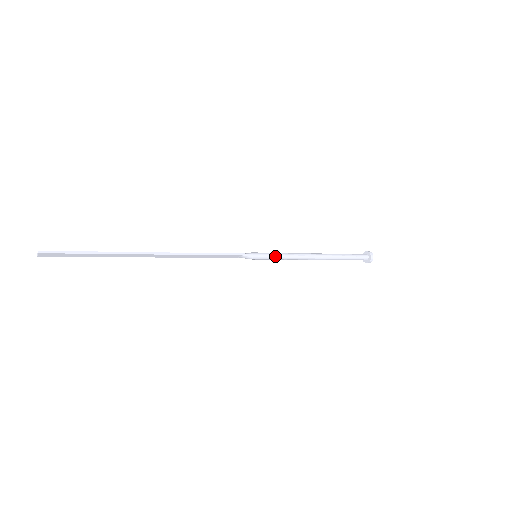
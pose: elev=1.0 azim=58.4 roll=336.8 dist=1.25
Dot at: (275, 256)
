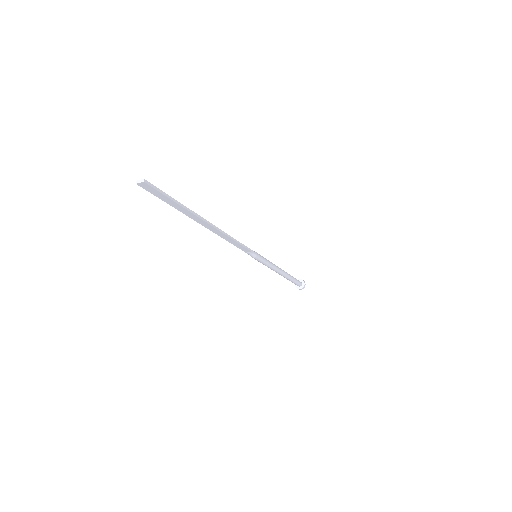
Dot at: (266, 261)
